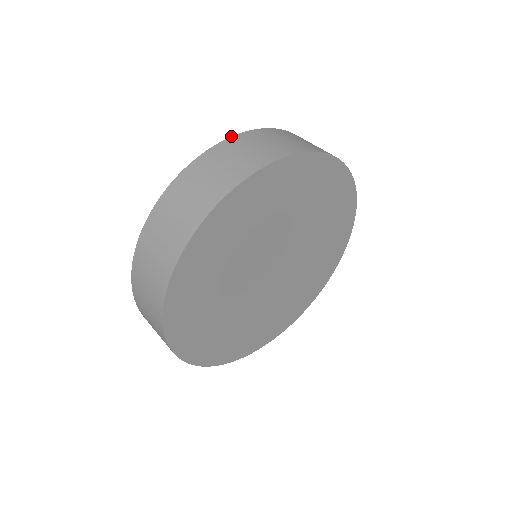
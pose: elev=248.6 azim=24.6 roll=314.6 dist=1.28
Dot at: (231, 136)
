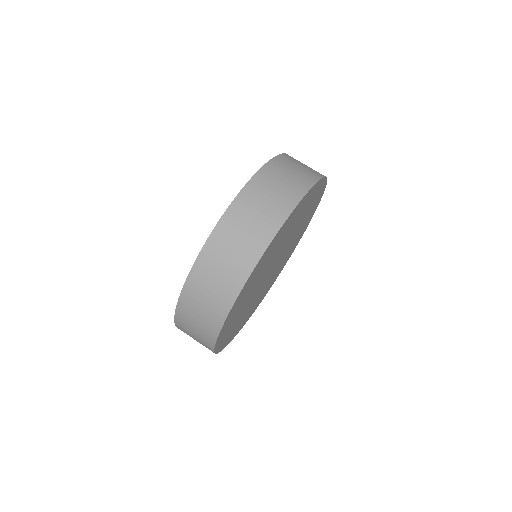
Dot at: (265, 163)
